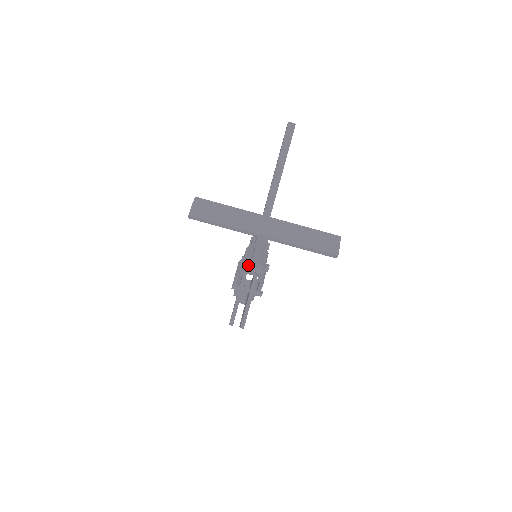
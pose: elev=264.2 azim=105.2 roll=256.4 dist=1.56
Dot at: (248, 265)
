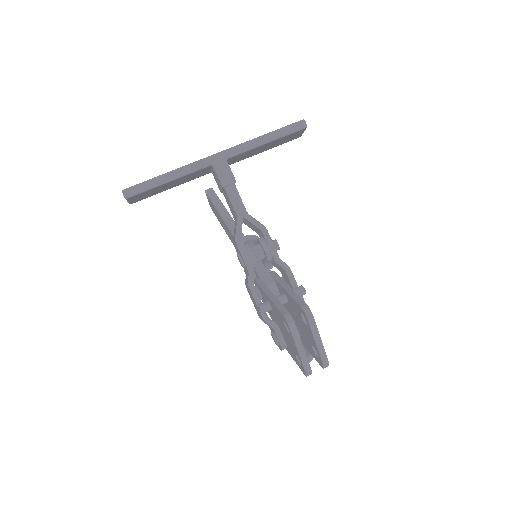
Dot at: (247, 247)
